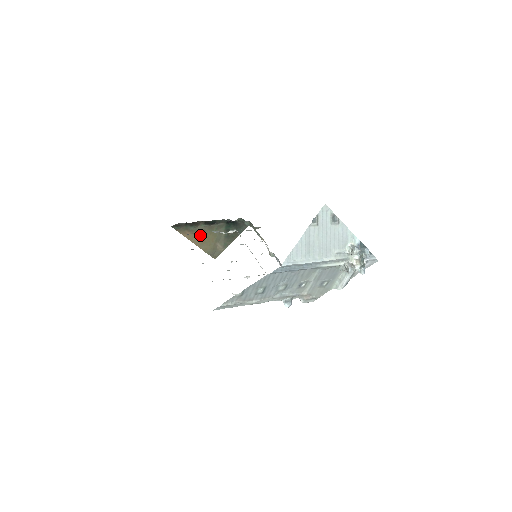
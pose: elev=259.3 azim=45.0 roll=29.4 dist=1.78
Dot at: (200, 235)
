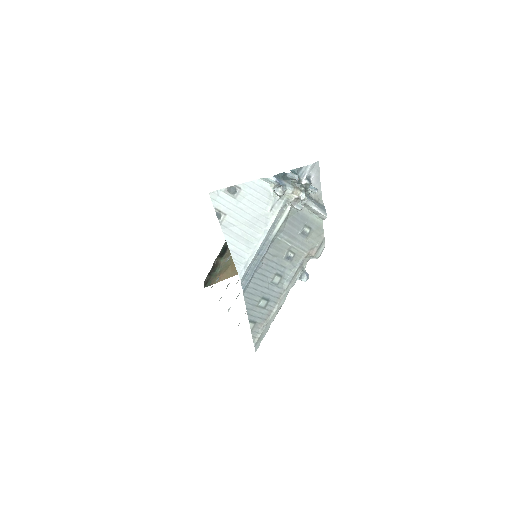
Dot at: (230, 266)
